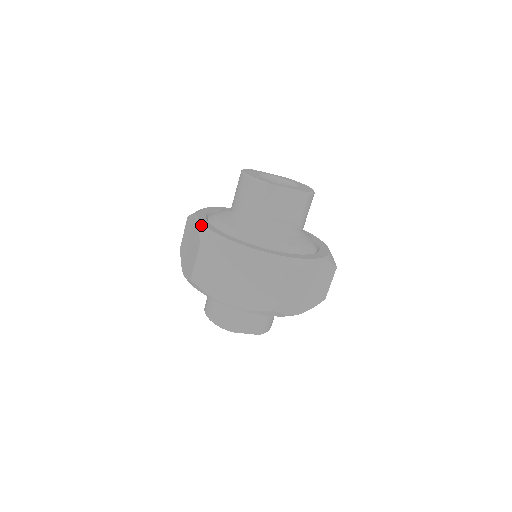
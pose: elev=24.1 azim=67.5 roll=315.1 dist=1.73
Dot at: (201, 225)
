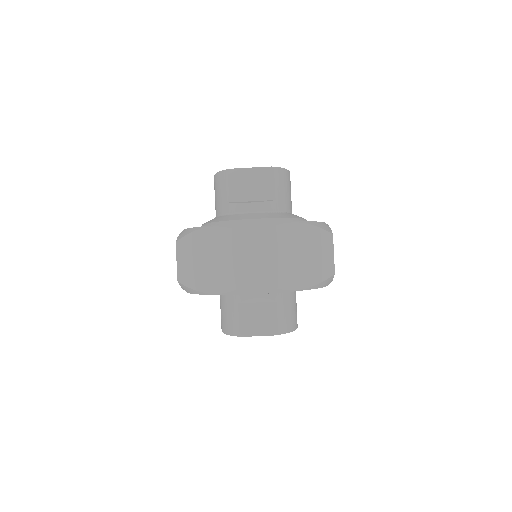
Dot at: occluded
